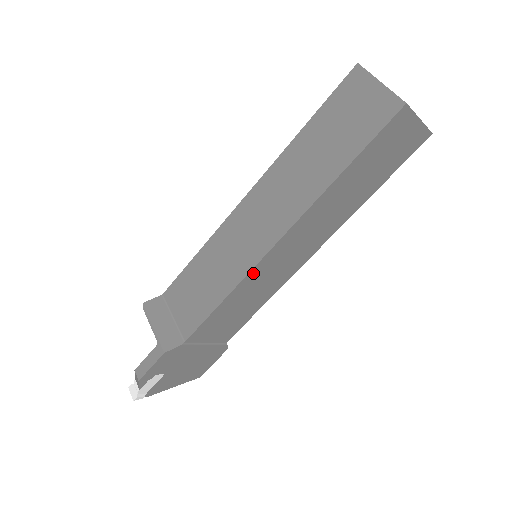
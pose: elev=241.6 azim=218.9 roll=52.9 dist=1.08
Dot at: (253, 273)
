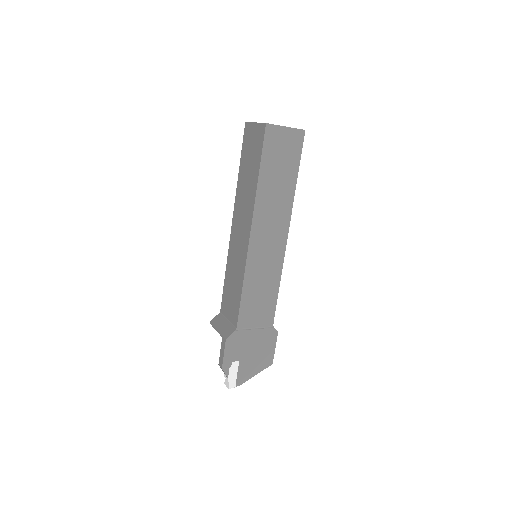
Dot at: (250, 262)
